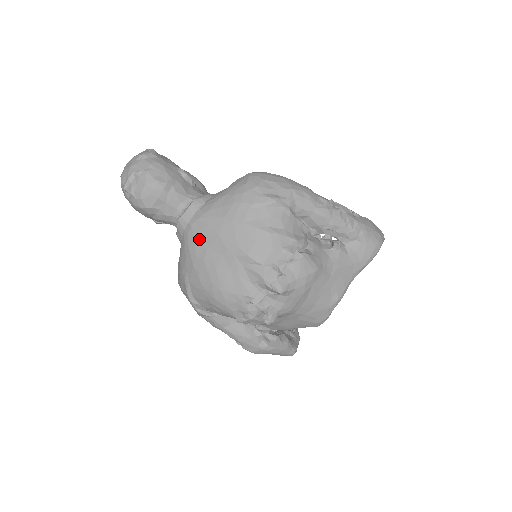
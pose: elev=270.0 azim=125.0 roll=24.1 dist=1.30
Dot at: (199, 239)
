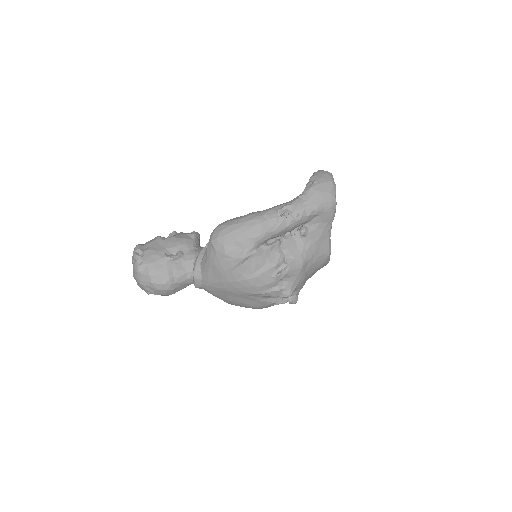
Dot at: (217, 294)
